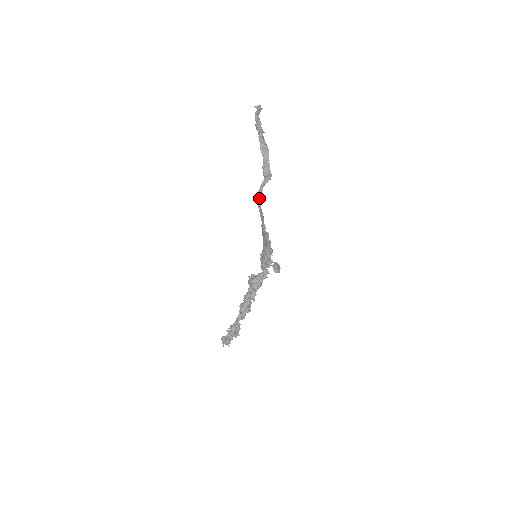
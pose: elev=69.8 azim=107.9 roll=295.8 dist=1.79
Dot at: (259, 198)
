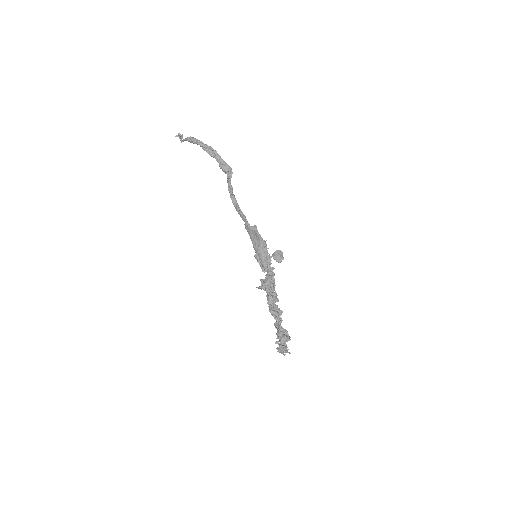
Dot at: (232, 196)
